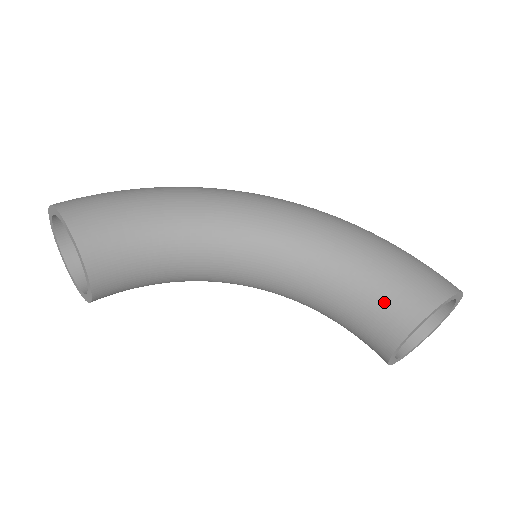
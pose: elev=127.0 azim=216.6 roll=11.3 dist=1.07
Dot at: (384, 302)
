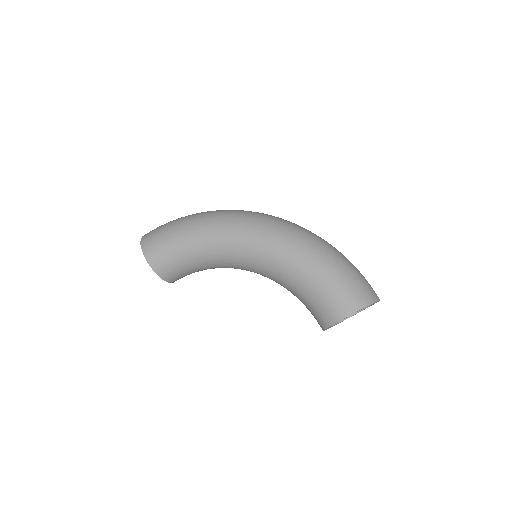
Dot at: (313, 309)
